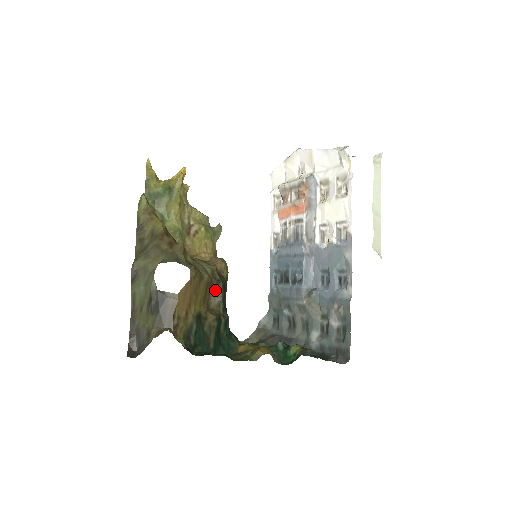
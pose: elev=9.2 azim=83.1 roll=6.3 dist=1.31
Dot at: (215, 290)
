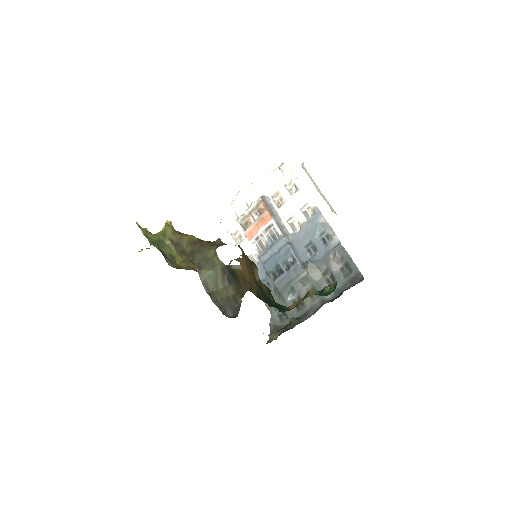
Dot at: (254, 268)
